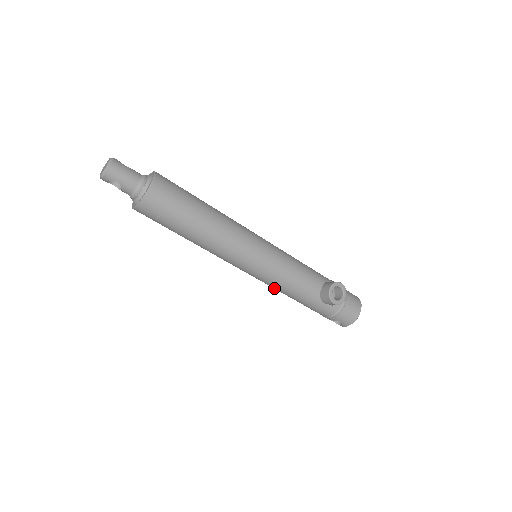
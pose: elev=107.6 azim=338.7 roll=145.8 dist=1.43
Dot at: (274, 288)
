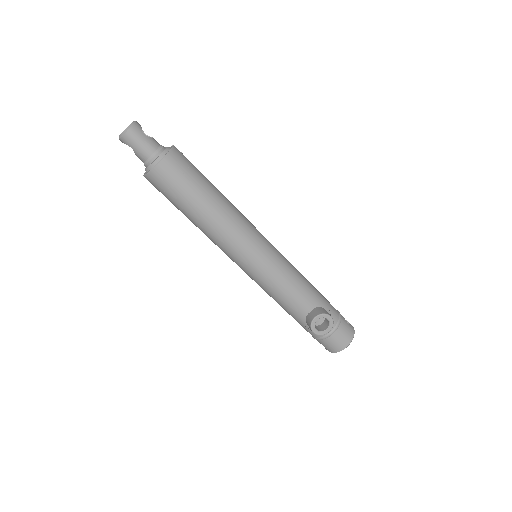
Dot at: occluded
